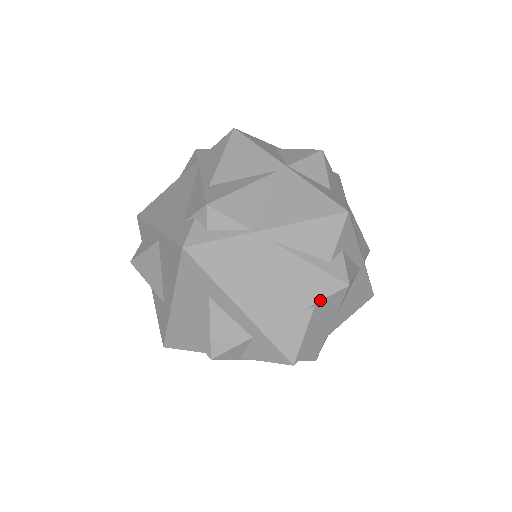
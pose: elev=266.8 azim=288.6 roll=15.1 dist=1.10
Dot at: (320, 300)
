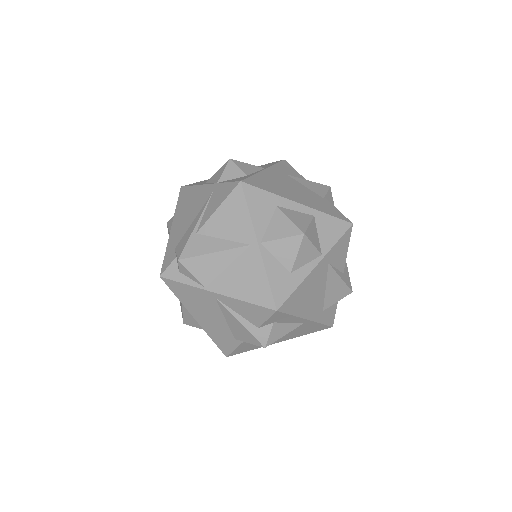
Dot at: (246, 342)
